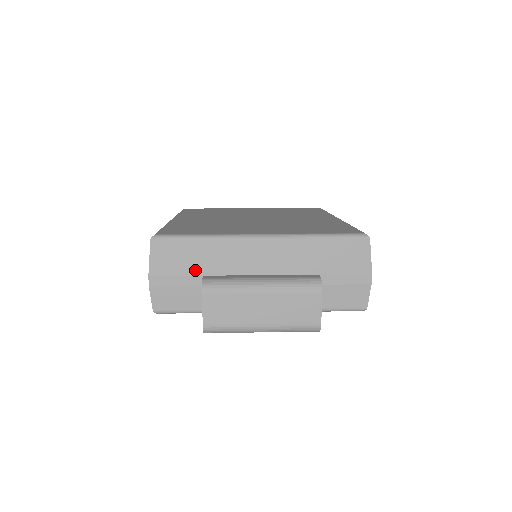
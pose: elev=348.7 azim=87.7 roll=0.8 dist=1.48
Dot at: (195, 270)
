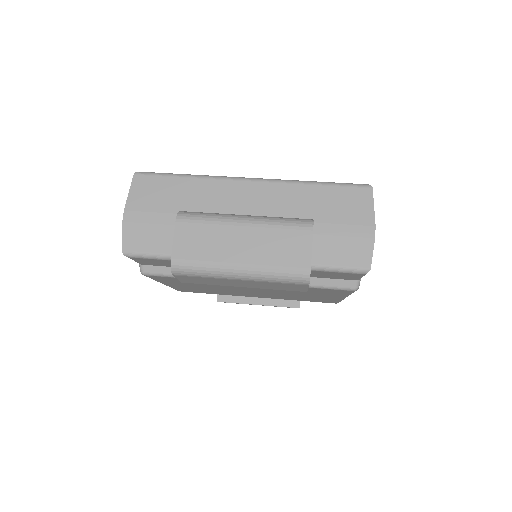
Dot at: (175, 208)
